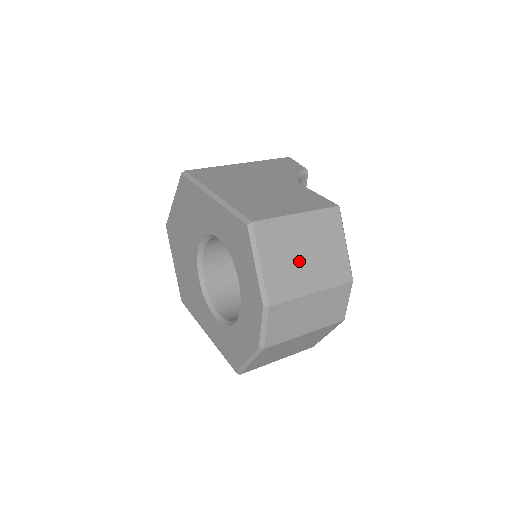
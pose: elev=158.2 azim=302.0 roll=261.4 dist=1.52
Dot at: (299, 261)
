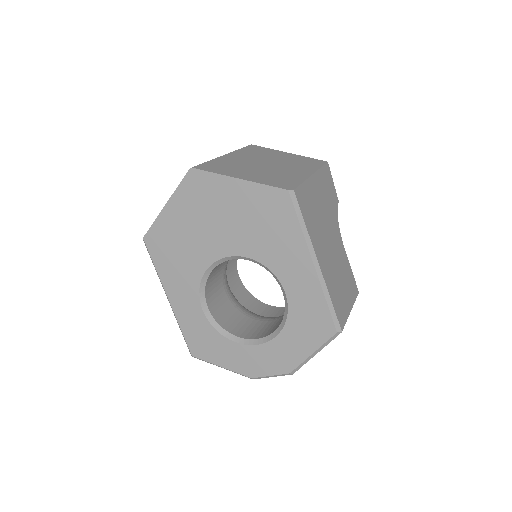
Dot at: occluded
